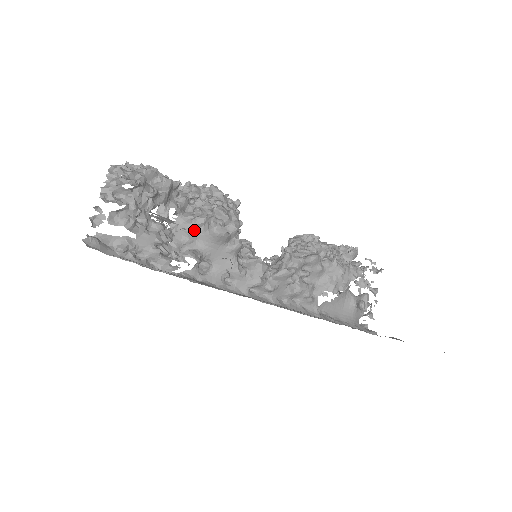
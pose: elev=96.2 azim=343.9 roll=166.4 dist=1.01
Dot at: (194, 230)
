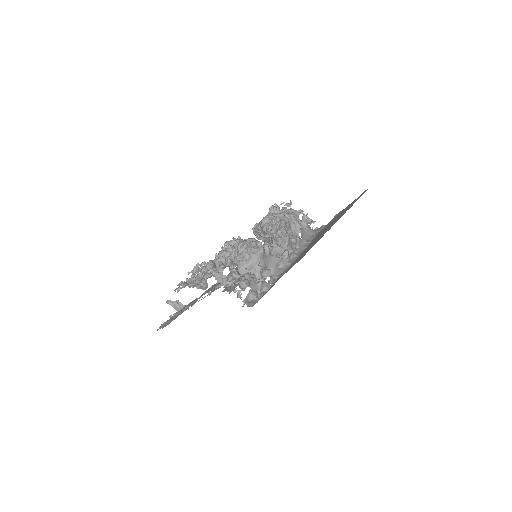
Dot at: (251, 264)
